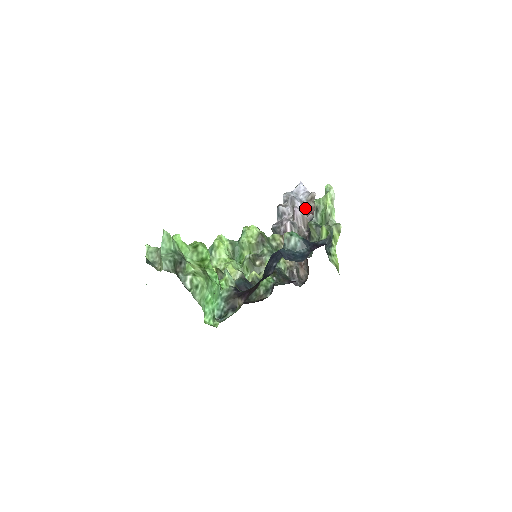
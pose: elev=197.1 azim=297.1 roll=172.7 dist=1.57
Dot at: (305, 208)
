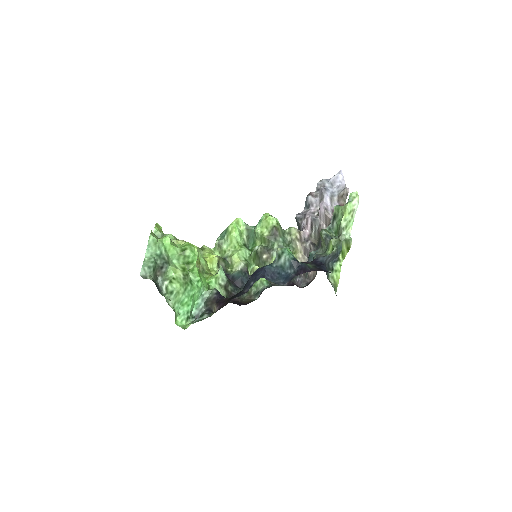
Dot at: (334, 204)
